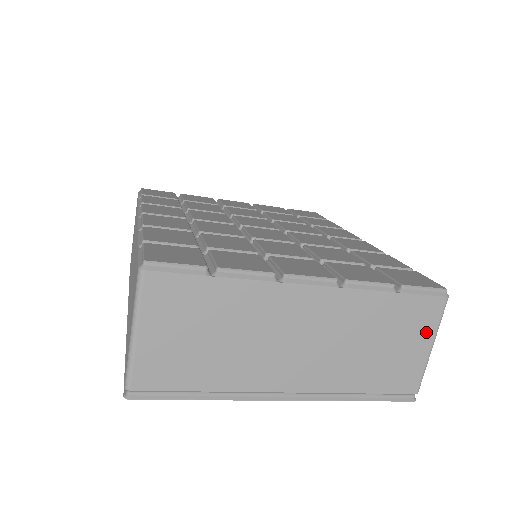
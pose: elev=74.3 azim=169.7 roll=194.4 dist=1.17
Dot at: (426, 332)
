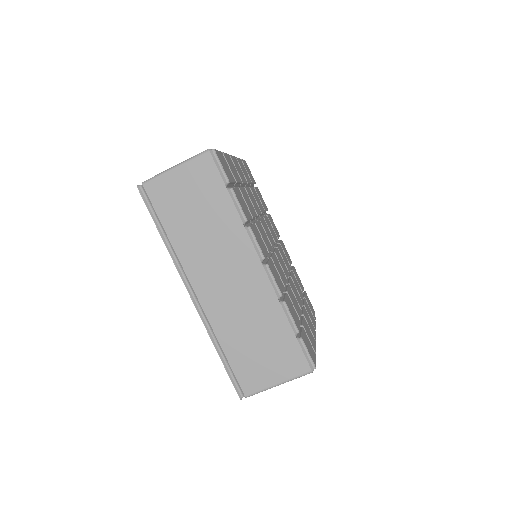
Dot at: occluded
